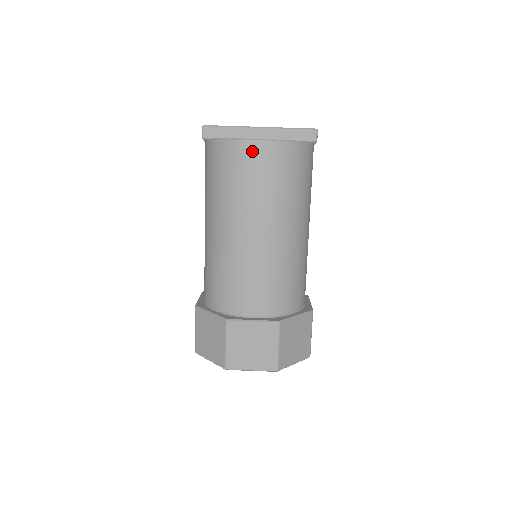
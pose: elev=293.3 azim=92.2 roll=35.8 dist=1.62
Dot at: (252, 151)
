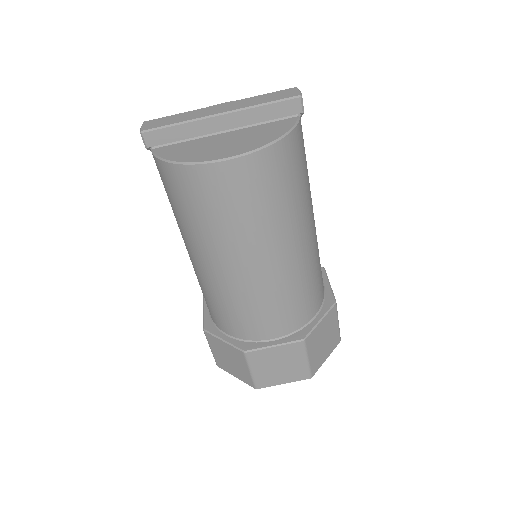
Dot at: (222, 176)
